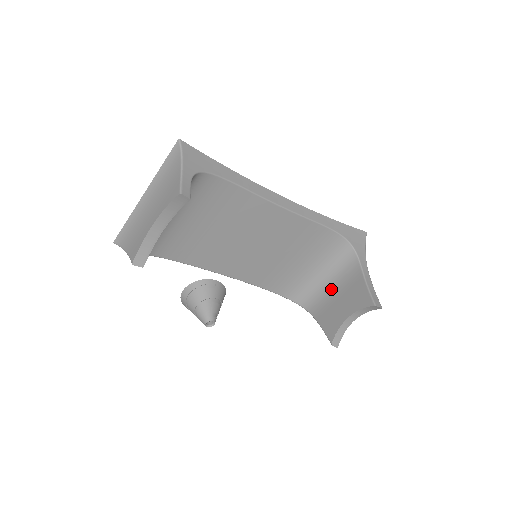
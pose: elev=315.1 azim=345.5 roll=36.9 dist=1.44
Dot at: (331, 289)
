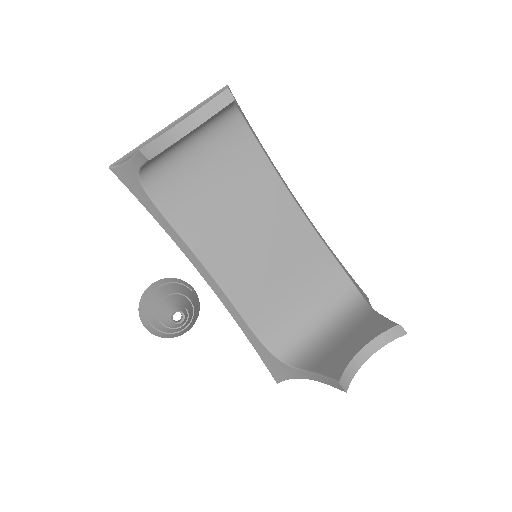
Dot at: (332, 337)
